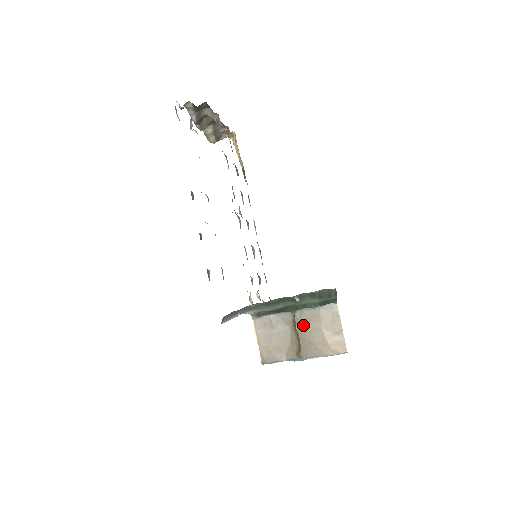
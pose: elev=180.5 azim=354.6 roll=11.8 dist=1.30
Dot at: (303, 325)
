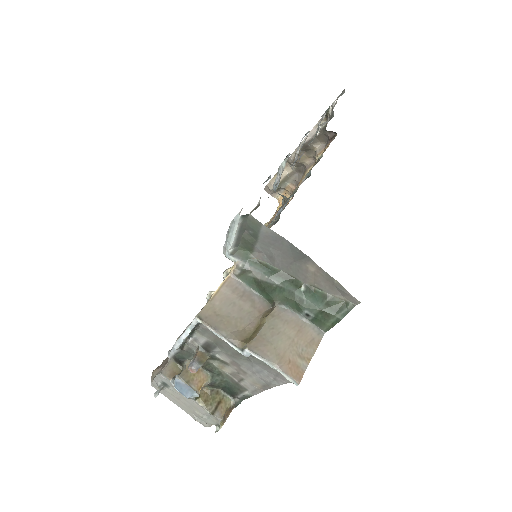
Dot at: (277, 321)
